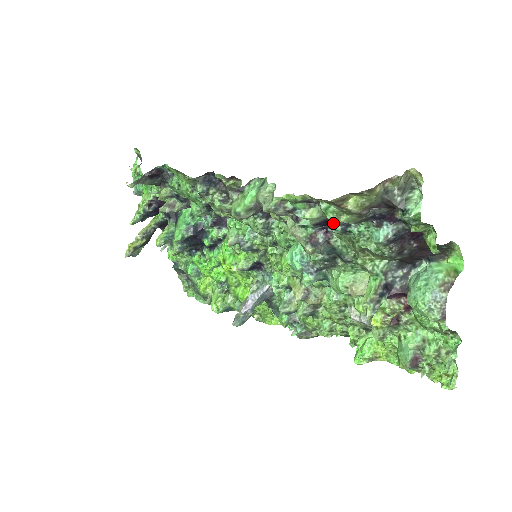
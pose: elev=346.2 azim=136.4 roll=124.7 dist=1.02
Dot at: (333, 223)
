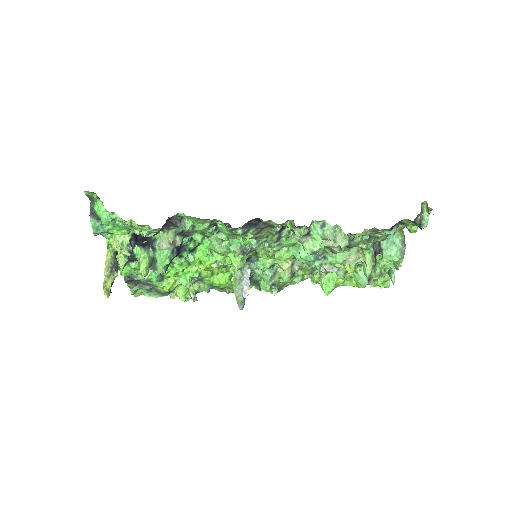
Dot at: occluded
